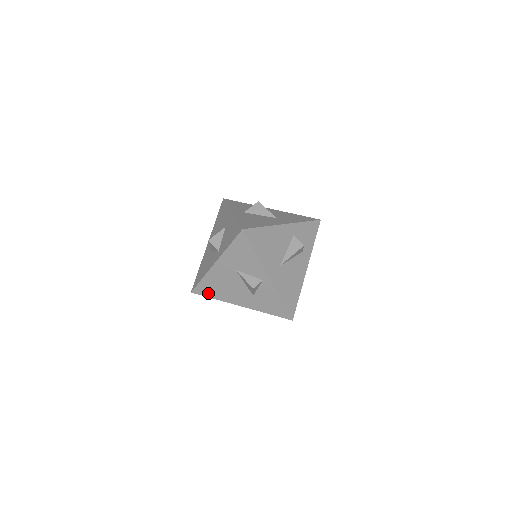
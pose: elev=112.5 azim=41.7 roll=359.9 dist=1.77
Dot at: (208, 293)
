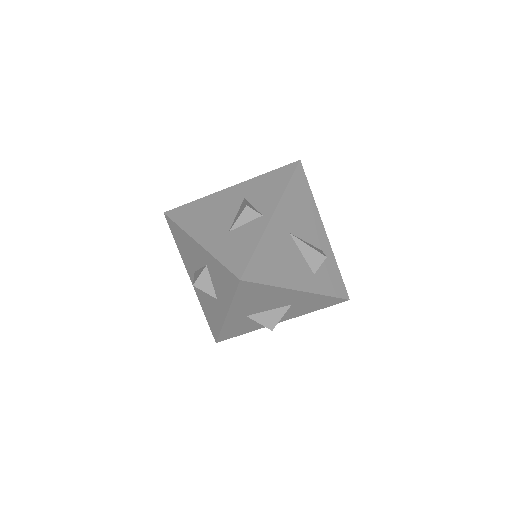
Dot at: (181, 217)
